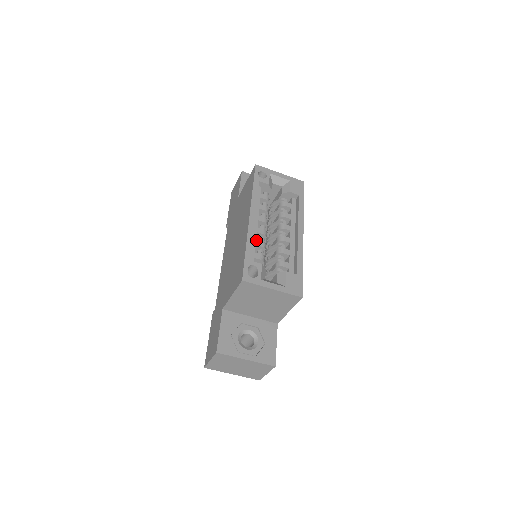
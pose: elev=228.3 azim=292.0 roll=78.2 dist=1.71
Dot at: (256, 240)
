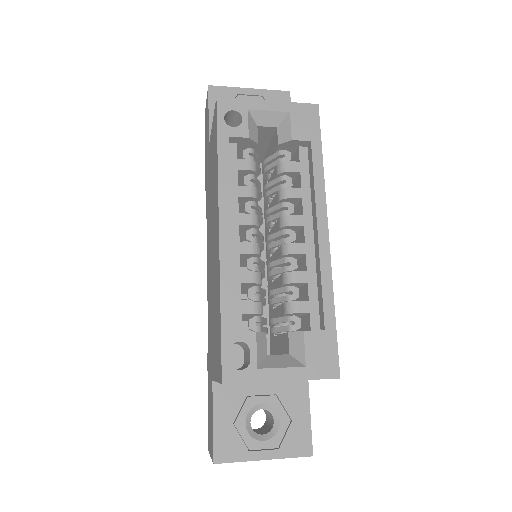
Dot at: (240, 272)
